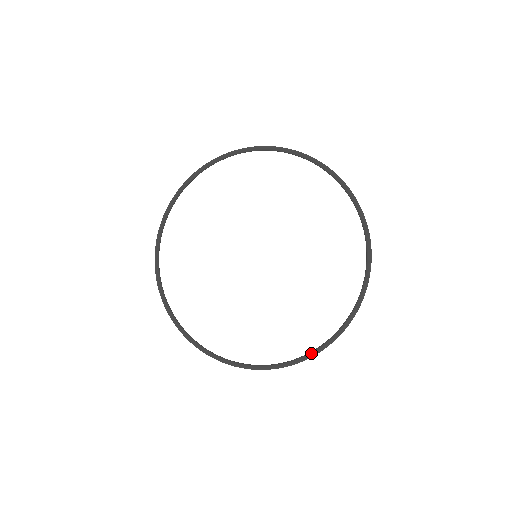
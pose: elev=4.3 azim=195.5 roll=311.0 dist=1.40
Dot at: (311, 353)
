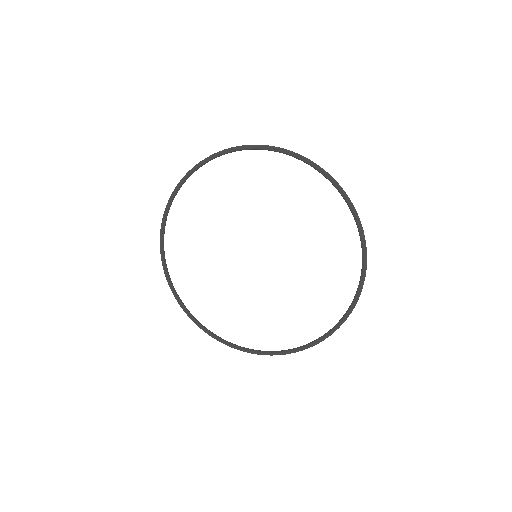
Dot at: (348, 311)
